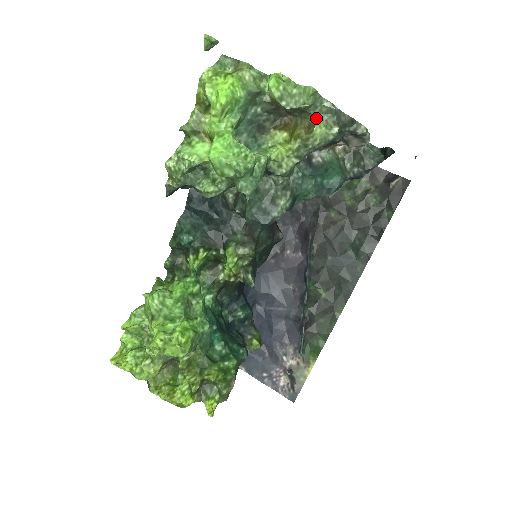
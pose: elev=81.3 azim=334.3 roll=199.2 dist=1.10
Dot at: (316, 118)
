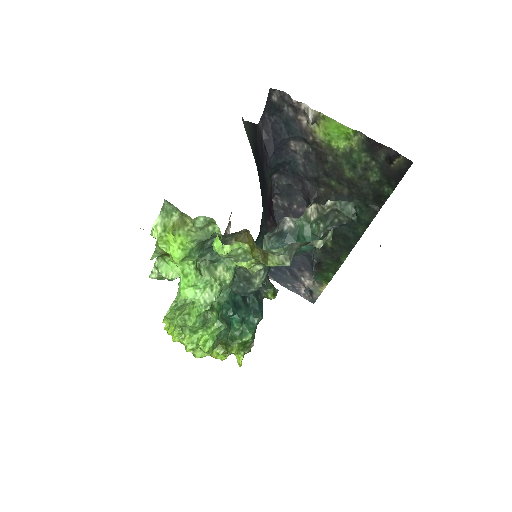
Dot at: (268, 253)
